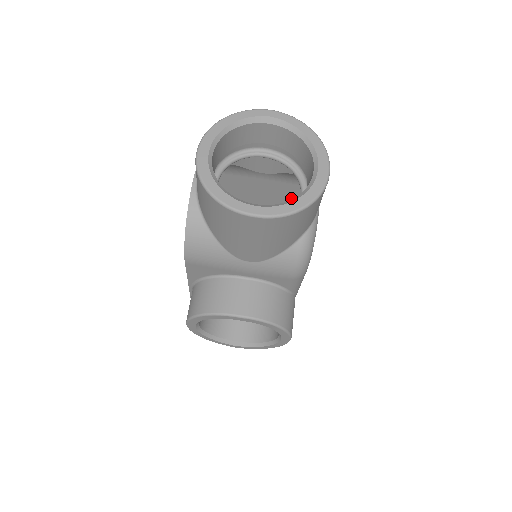
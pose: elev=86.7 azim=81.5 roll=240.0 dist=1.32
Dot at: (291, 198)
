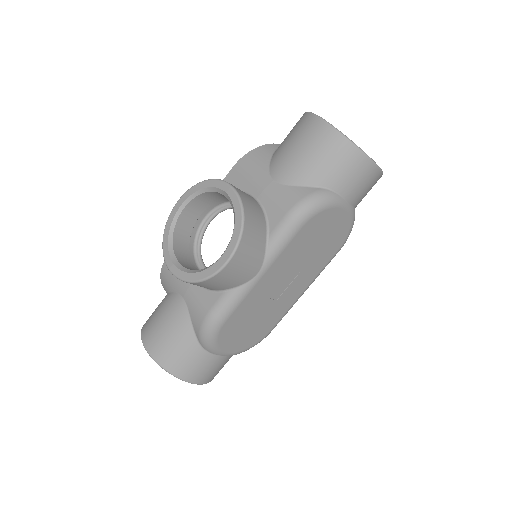
Dot at: occluded
